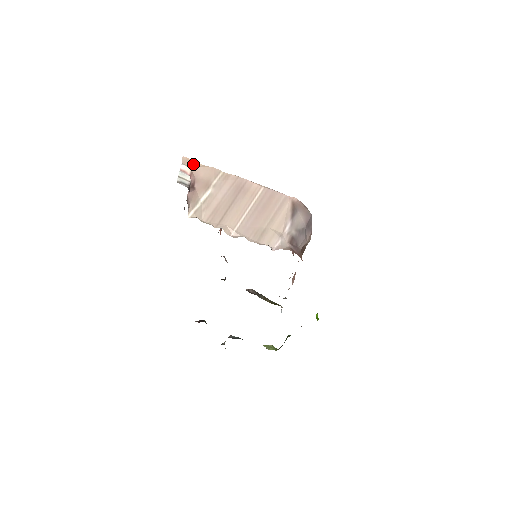
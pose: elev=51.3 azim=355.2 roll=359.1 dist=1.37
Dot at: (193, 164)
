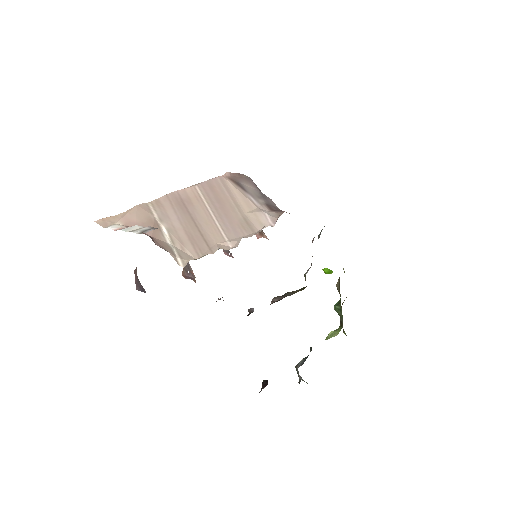
Dot at: (115, 219)
